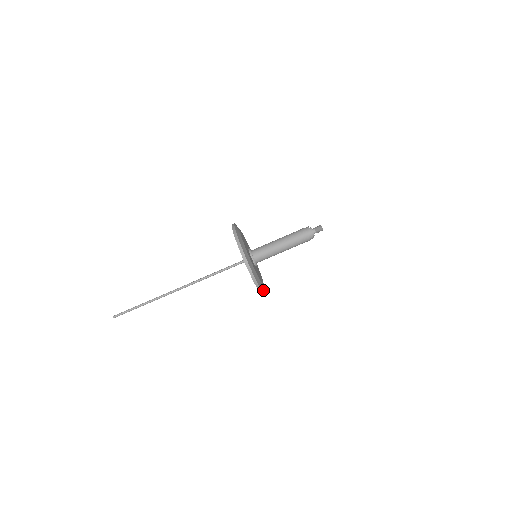
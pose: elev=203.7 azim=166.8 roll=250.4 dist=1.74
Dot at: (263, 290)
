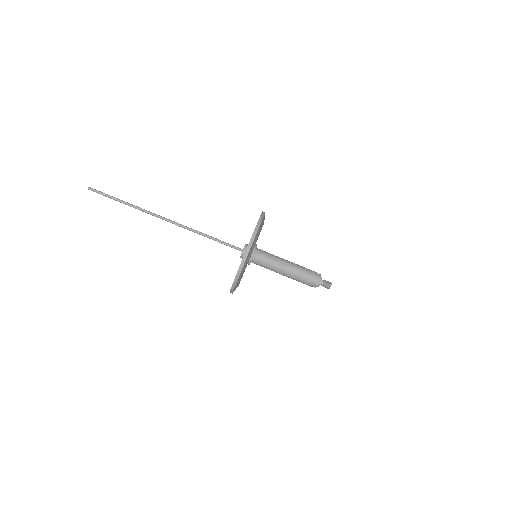
Dot at: occluded
